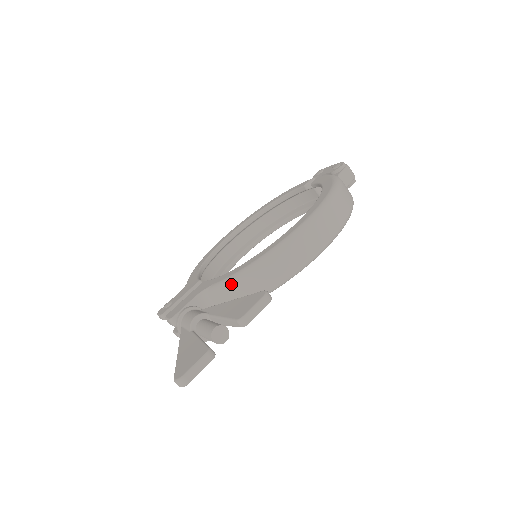
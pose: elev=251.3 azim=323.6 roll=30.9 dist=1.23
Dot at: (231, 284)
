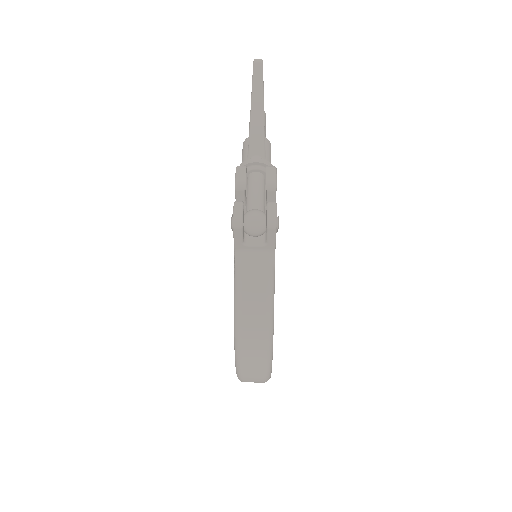
Dot at: occluded
